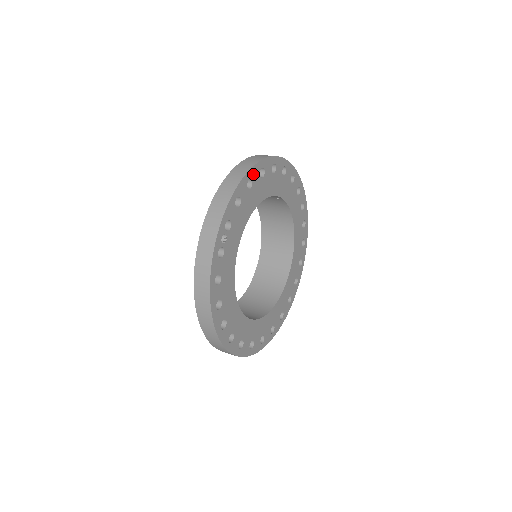
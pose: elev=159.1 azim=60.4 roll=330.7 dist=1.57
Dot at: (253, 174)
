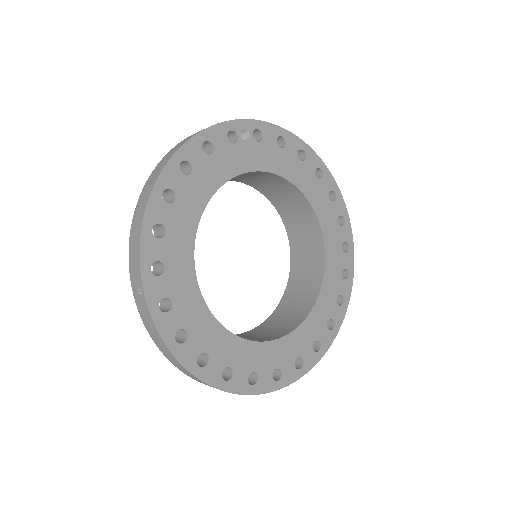
Dot at: (310, 157)
